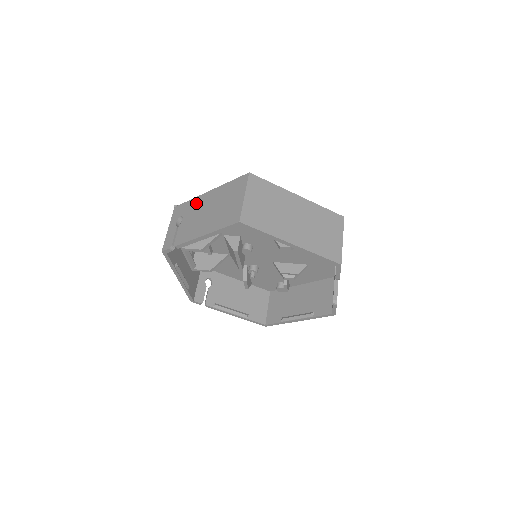
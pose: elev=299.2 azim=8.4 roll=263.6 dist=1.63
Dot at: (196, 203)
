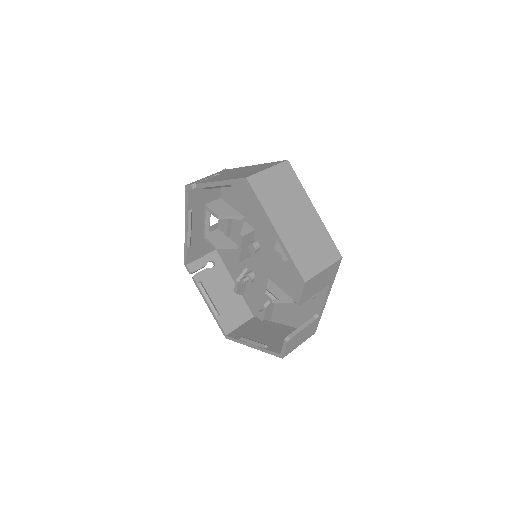
Dot at: (238, 169)
